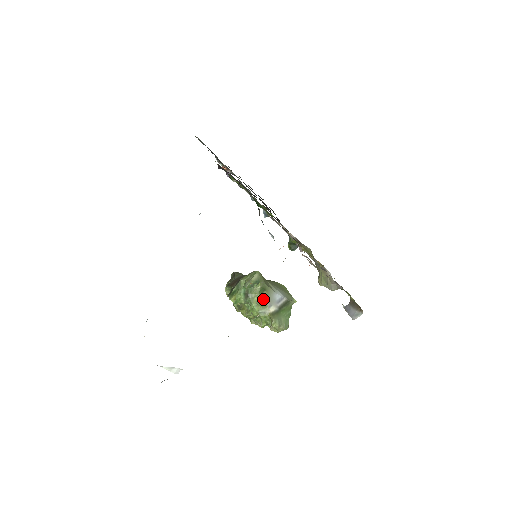
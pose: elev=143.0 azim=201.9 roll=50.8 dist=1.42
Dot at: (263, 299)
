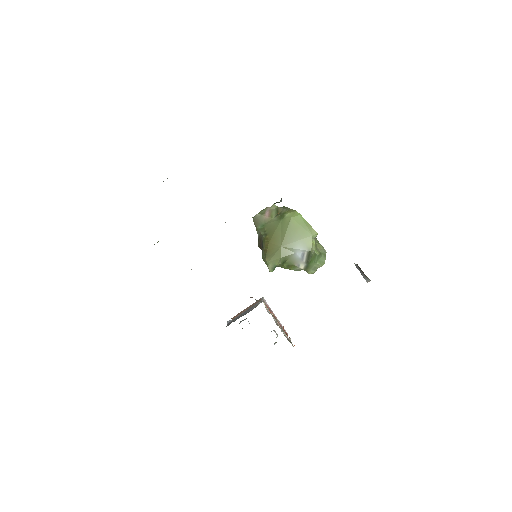
Dot at: (289, 265)
